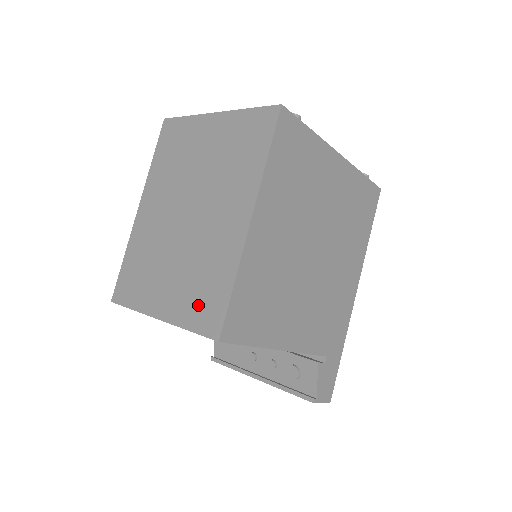
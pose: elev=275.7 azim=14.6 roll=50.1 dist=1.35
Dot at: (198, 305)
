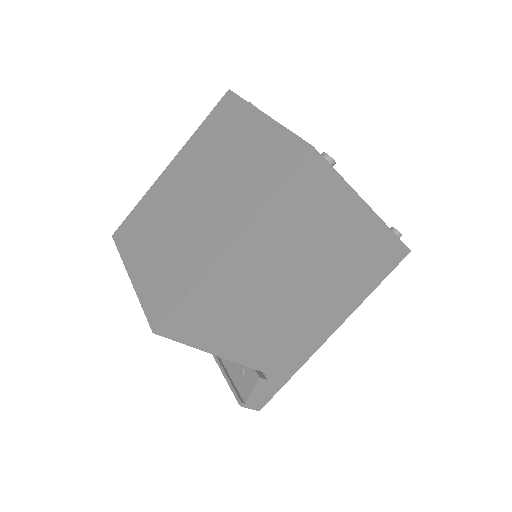
Dot at: (158, 289)
